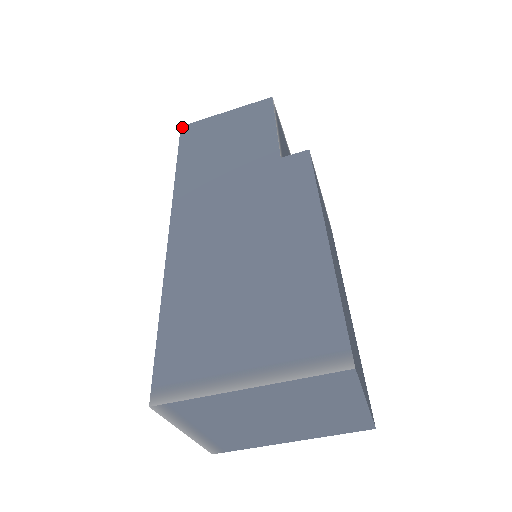
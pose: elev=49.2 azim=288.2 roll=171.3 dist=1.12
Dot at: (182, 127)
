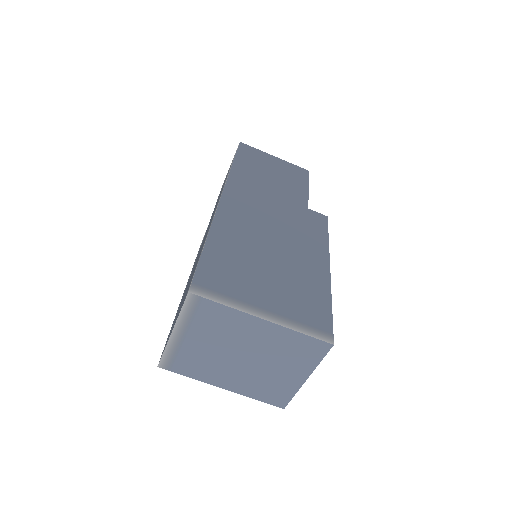
Dot at: (241, 143)
